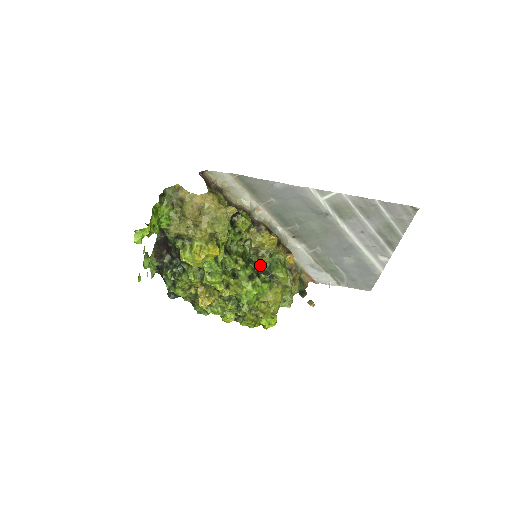
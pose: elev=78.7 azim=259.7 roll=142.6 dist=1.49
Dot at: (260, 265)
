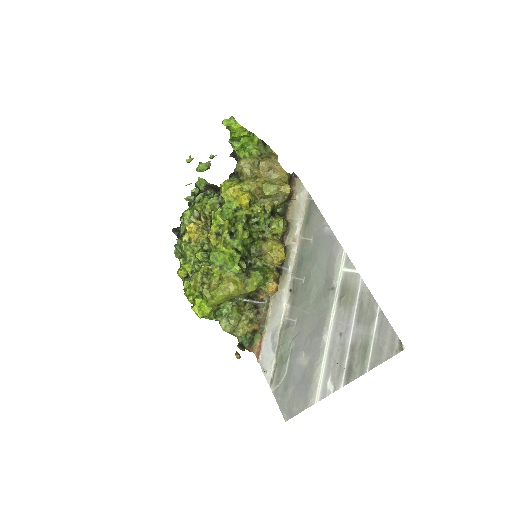
Dot at: (251, 262)
